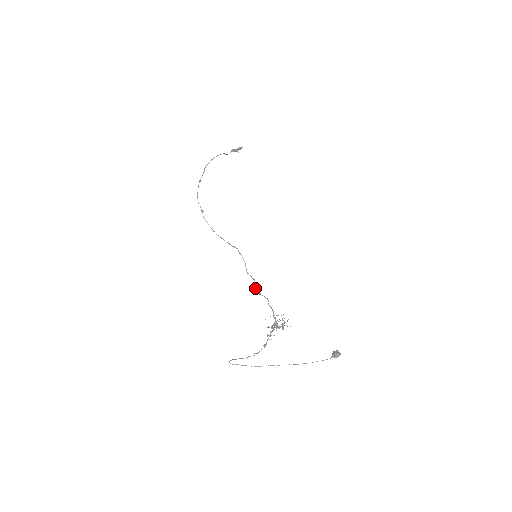
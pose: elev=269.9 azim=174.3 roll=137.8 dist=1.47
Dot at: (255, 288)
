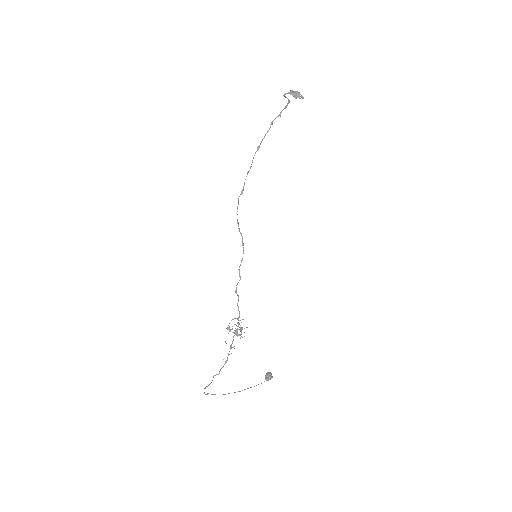
Dot at: (236, 285)
